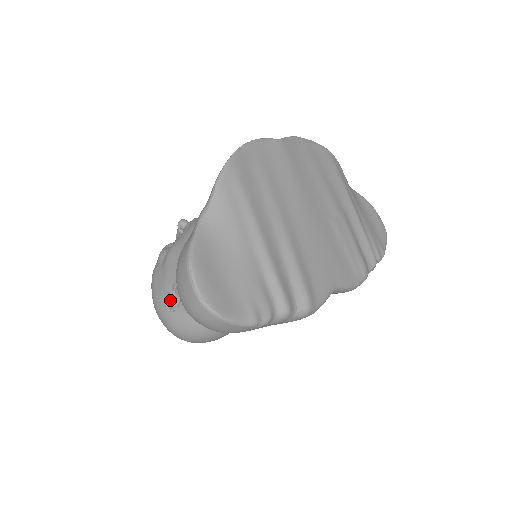
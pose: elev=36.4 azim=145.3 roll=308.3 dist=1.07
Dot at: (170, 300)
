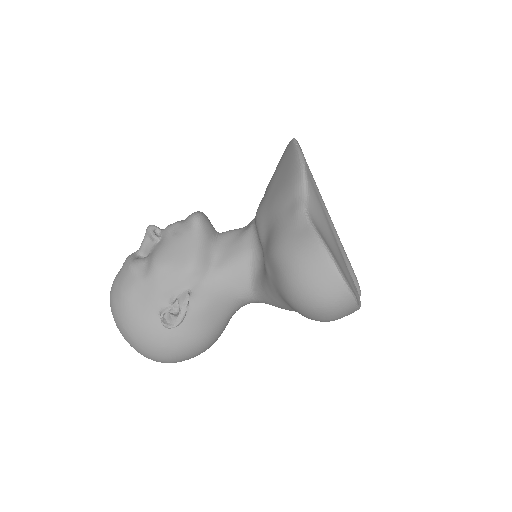
Dot at: (165, 316)
